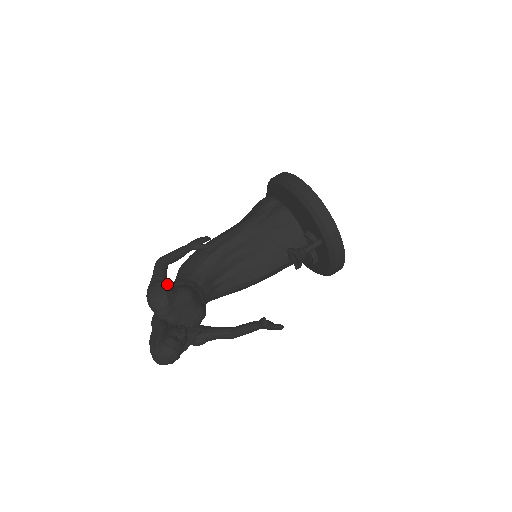
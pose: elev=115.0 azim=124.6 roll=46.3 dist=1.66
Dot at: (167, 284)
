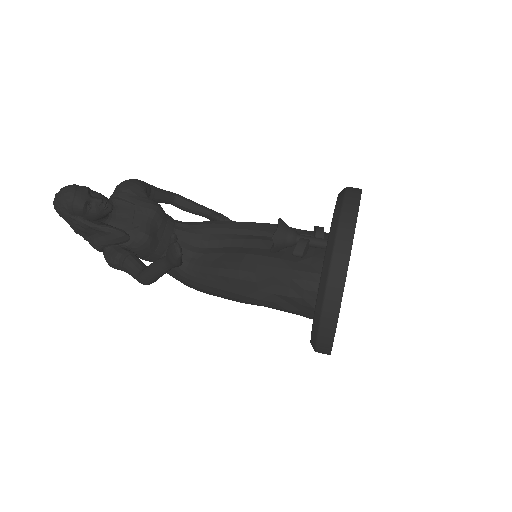
Dot at: (150, 192)
